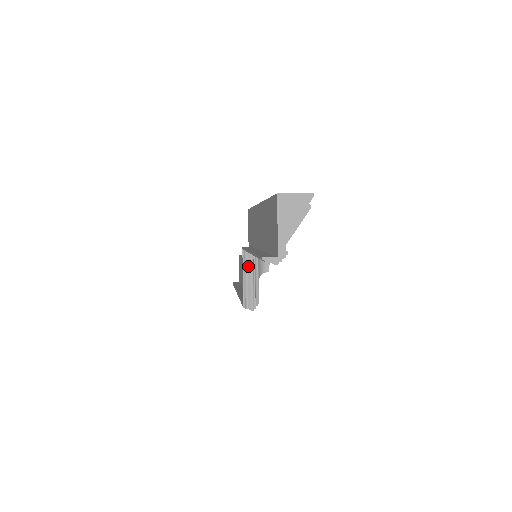
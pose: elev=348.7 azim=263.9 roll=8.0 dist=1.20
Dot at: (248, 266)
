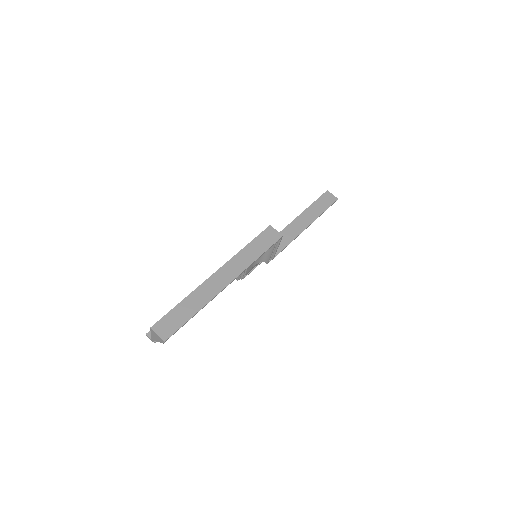
Dot at: occluded
